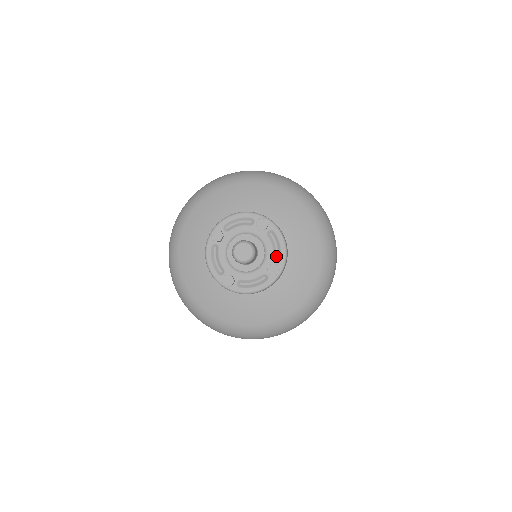
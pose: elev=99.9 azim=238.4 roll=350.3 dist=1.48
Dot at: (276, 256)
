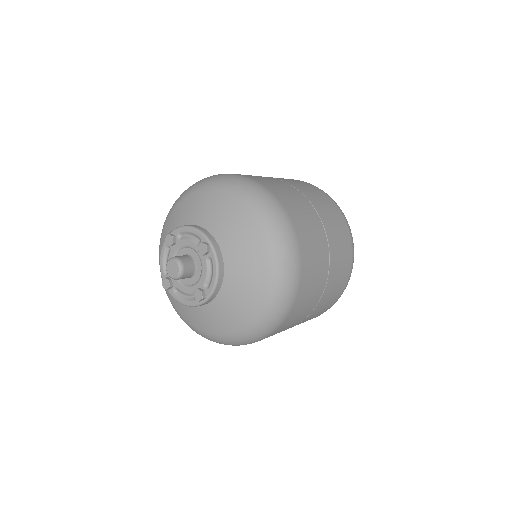
Dot at: (208, 283)
